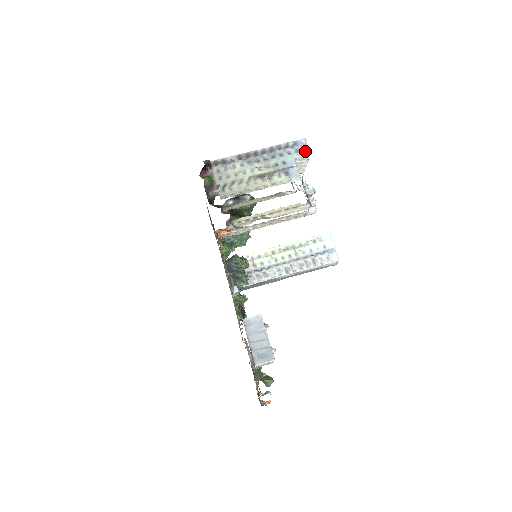
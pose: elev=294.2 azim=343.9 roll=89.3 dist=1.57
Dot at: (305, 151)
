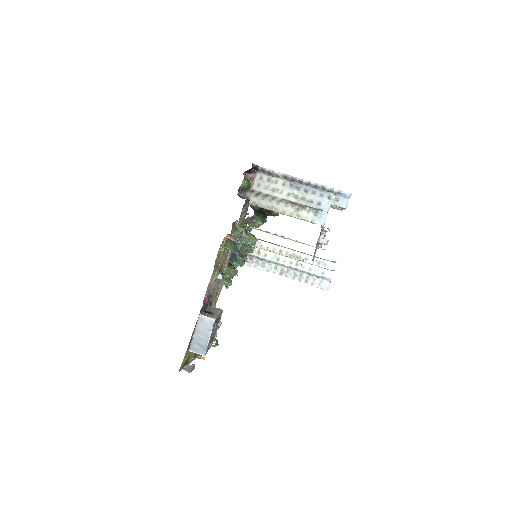
Dot at: (344, 204)
